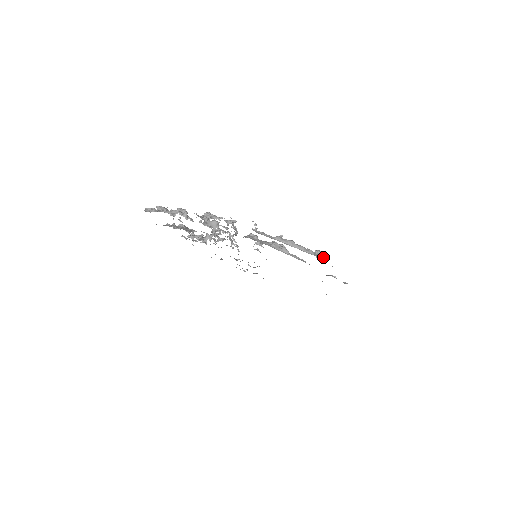
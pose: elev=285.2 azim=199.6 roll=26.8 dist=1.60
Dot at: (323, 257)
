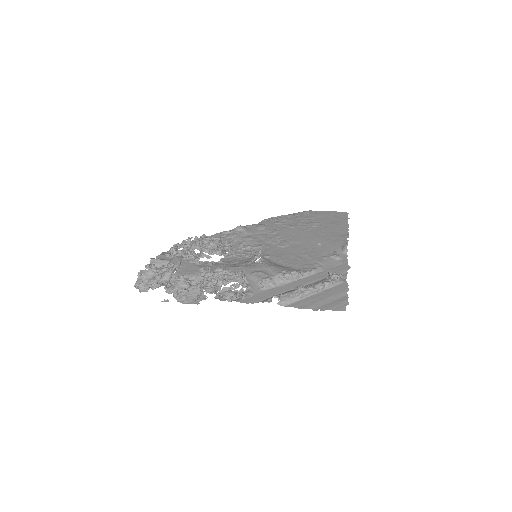
Dot at: (338, 278)
